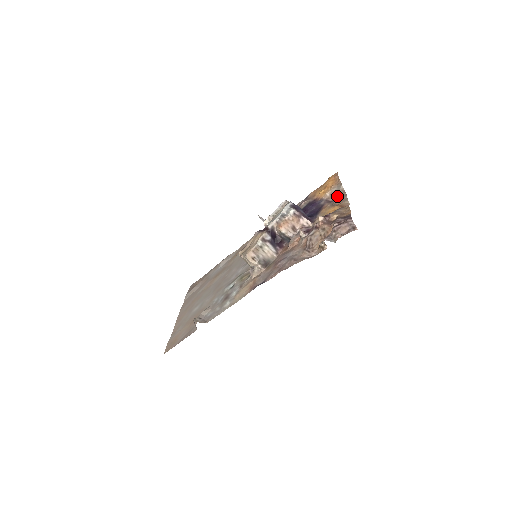
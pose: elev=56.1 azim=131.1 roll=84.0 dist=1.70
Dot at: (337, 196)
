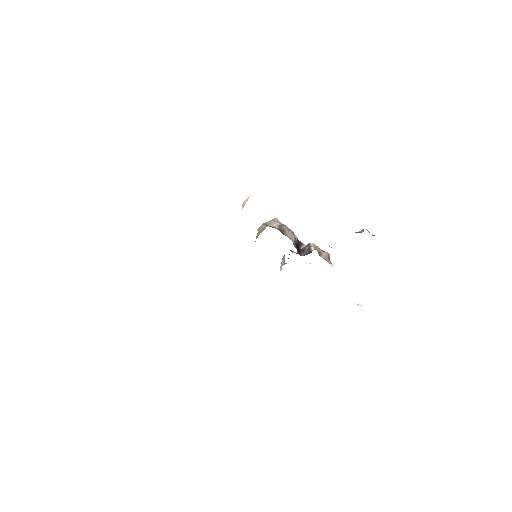
Dot at: occluded
